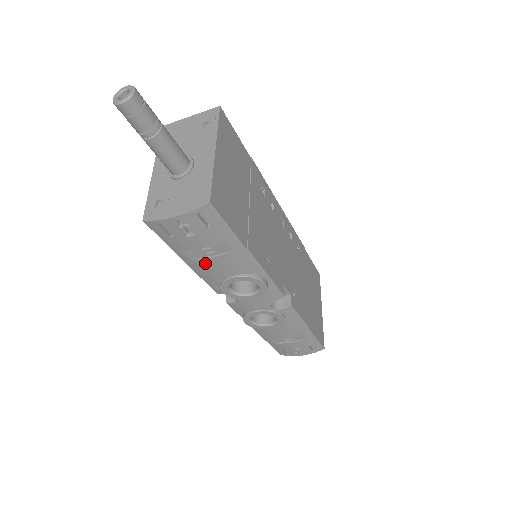
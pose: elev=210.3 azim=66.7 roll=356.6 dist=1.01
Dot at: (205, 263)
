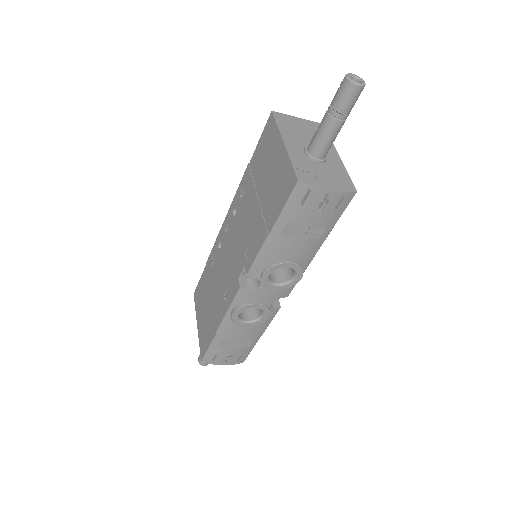
Dot at: (289, 241)
